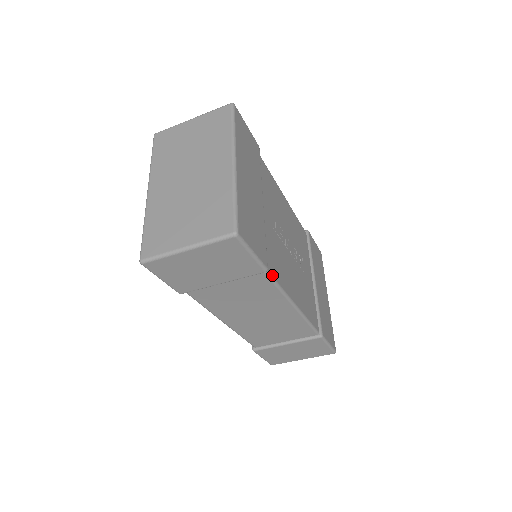
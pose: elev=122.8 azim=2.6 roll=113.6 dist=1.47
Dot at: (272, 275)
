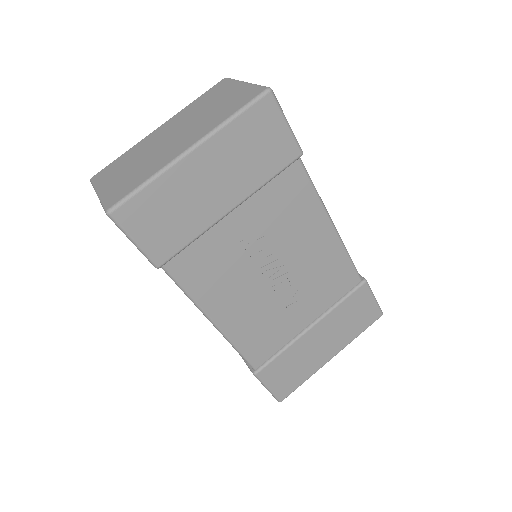
Dot at: (176, 277)
